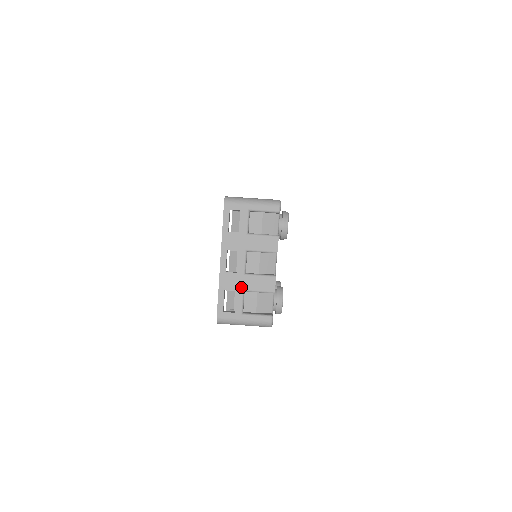
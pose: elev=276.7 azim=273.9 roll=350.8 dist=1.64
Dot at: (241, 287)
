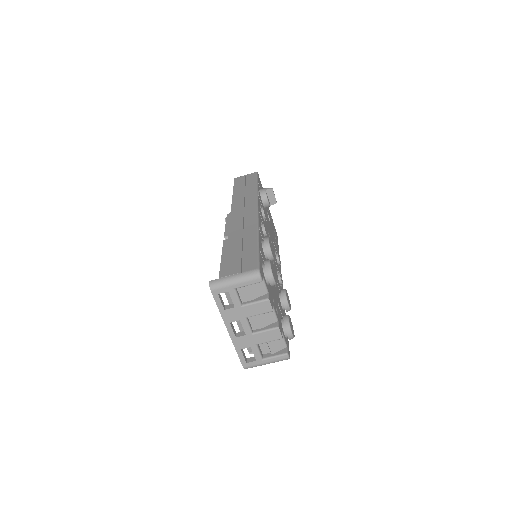
Dot at: (253, 343)
